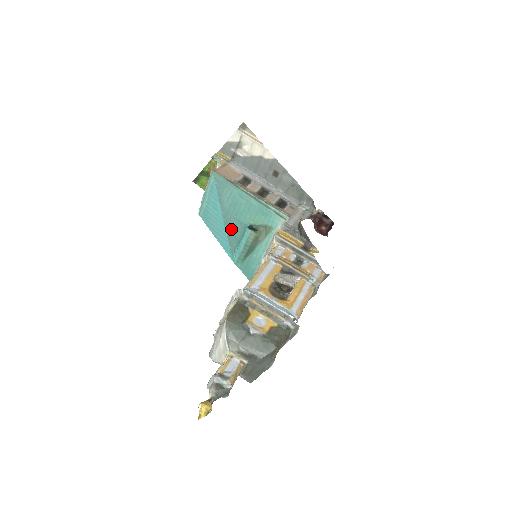
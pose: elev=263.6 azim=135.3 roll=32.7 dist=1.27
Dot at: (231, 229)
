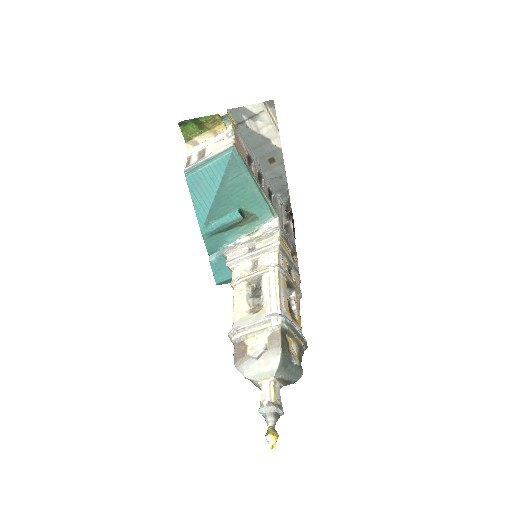
Dot at: (218, 205)
